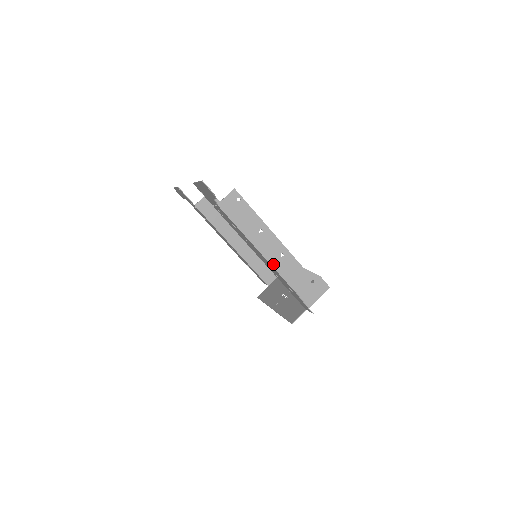
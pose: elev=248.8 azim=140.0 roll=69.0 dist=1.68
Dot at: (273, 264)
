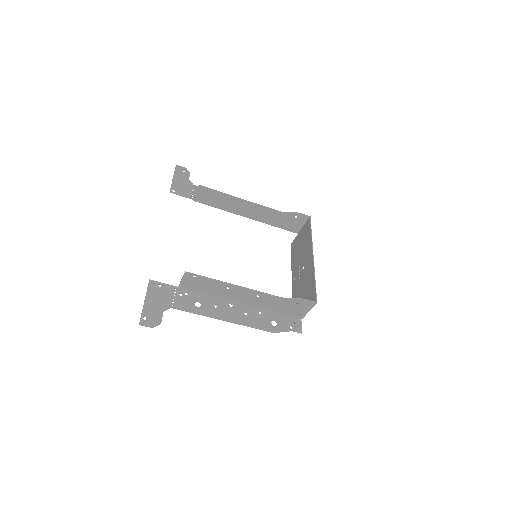
Dot at: (253, 303)
